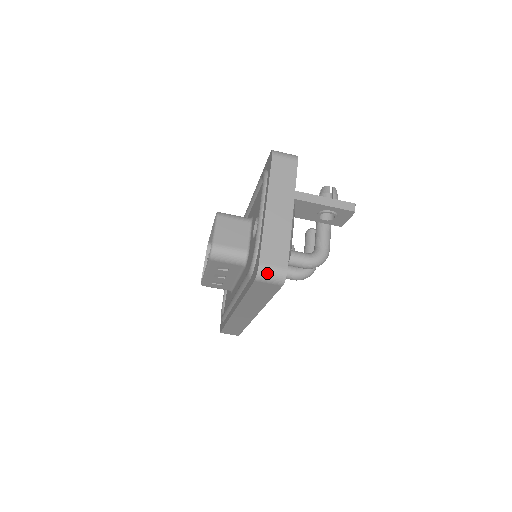
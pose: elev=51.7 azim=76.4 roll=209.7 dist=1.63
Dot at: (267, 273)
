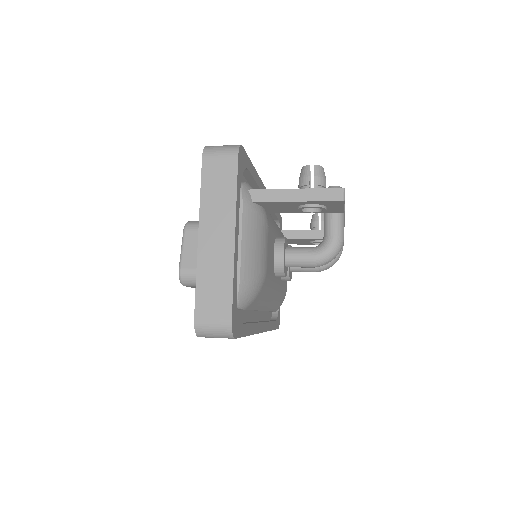
Dot at: (207, 330)
